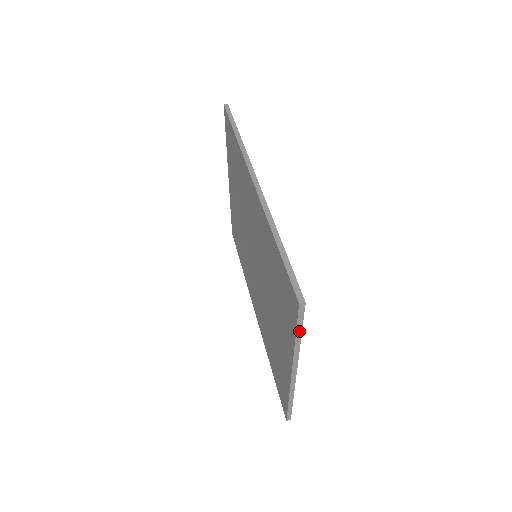
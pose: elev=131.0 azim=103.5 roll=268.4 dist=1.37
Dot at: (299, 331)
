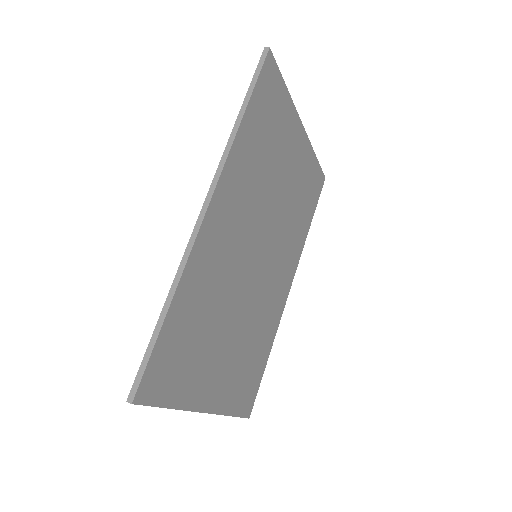
Dot at: (159, 406)
